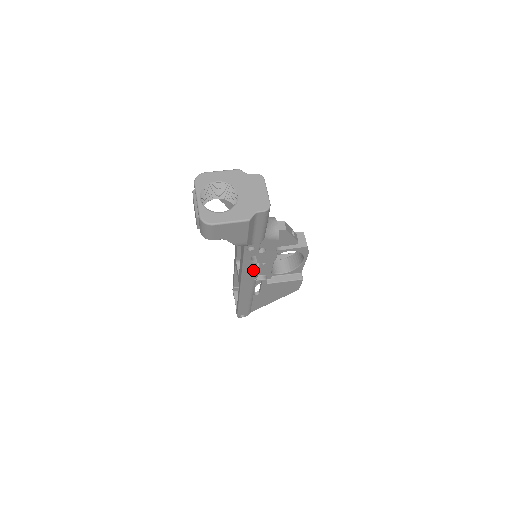
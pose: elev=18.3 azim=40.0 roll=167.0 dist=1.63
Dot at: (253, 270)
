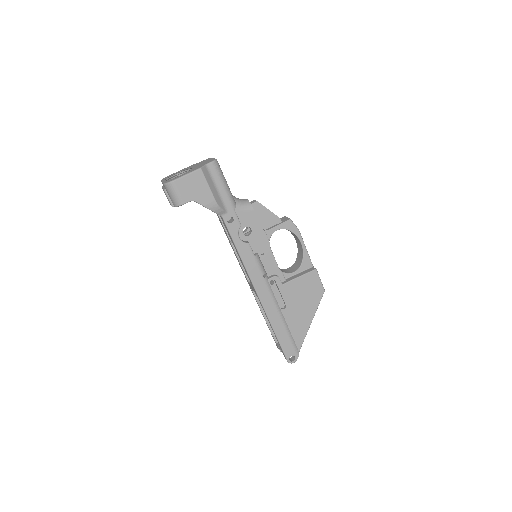
Dot at: (252, 258)
